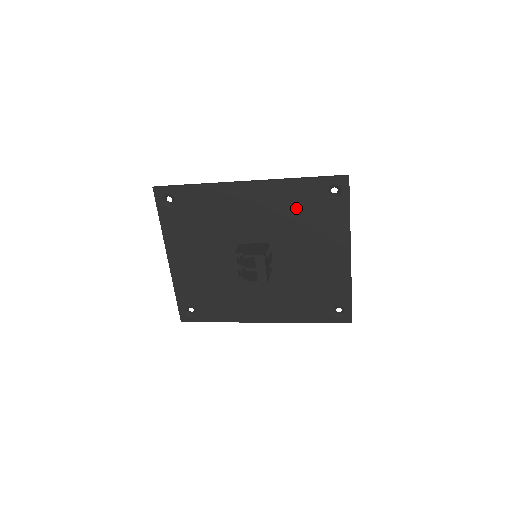
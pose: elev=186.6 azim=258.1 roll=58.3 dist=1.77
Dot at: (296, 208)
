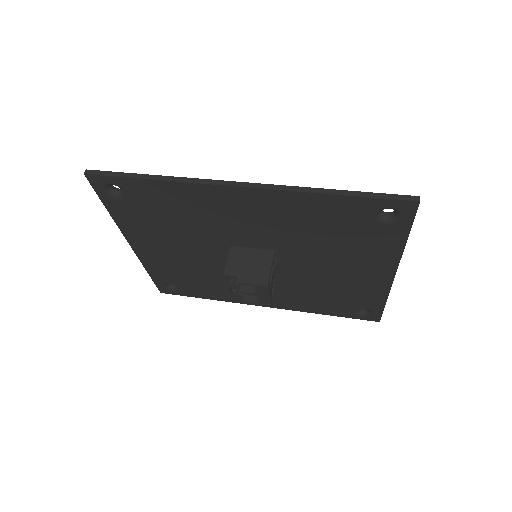
Dot at: (321, 224)
